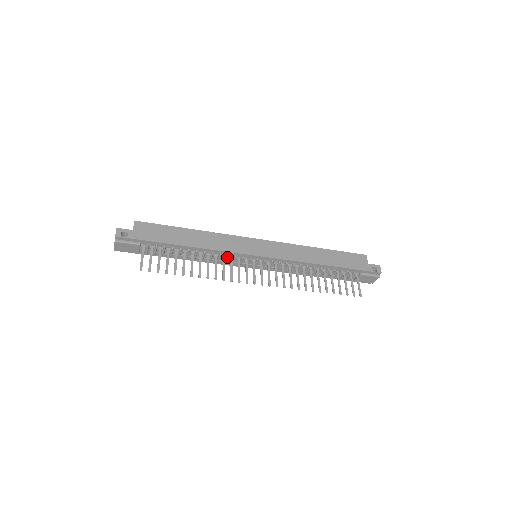
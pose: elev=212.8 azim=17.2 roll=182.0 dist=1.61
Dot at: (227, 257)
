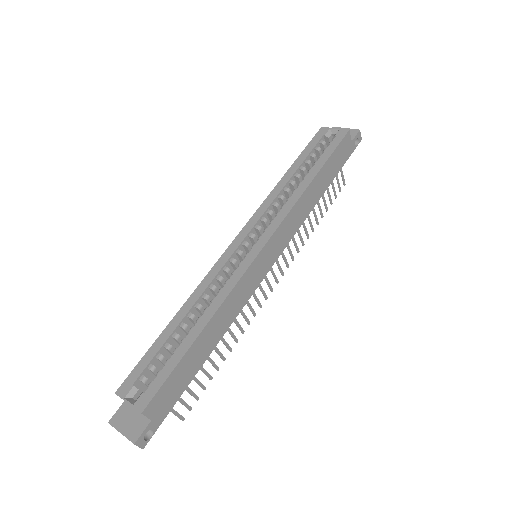
Dot at: occluded
